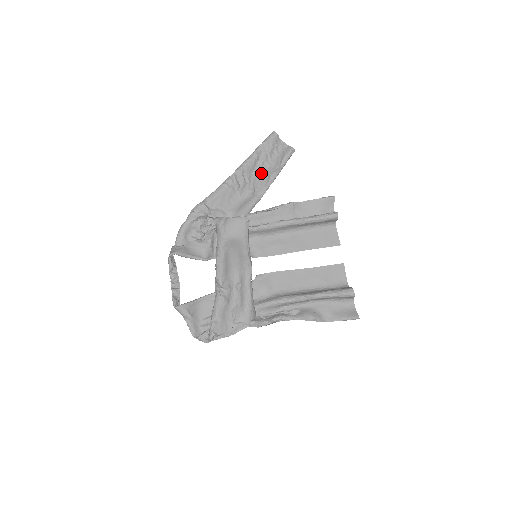
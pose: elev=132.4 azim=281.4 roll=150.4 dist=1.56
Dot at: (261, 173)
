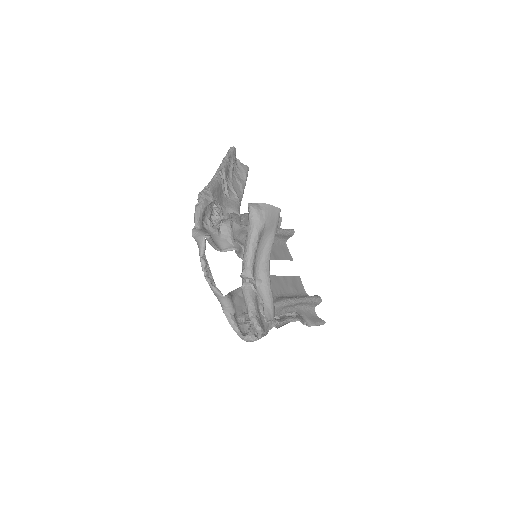
Dot at: (233, 180)
